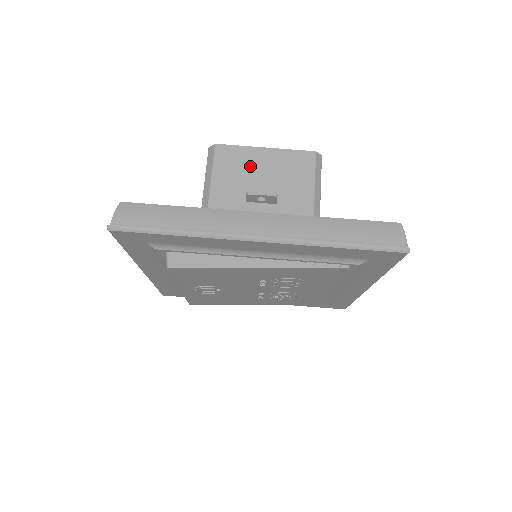
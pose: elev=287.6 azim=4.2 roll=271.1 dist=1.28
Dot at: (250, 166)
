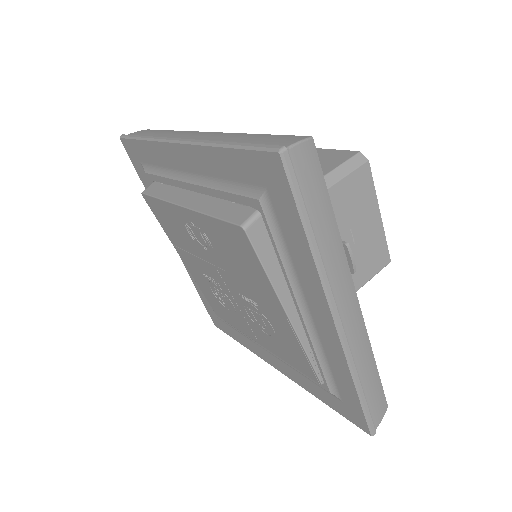
Dot at: (361, 213)
